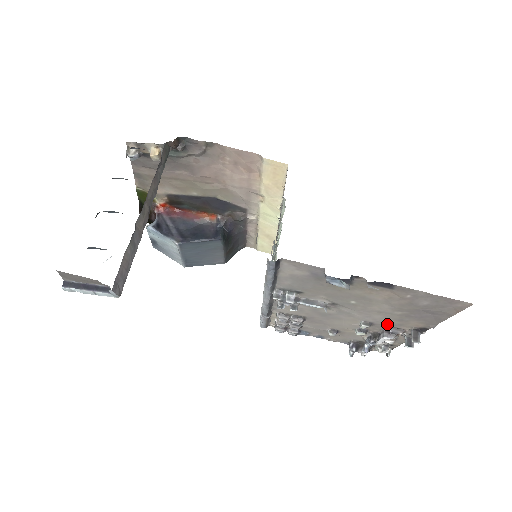
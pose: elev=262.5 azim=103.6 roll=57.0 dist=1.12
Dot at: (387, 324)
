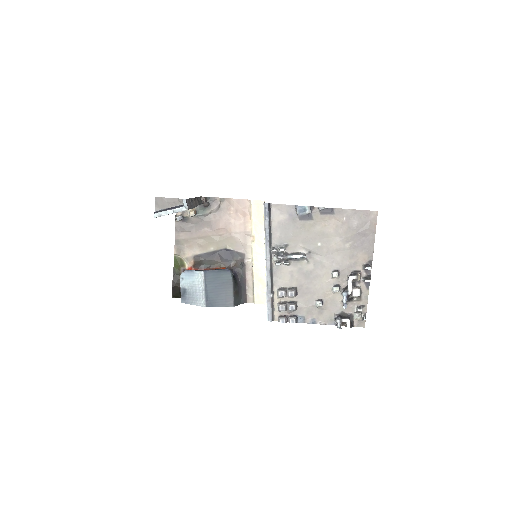
Dot at: (347, 268)
